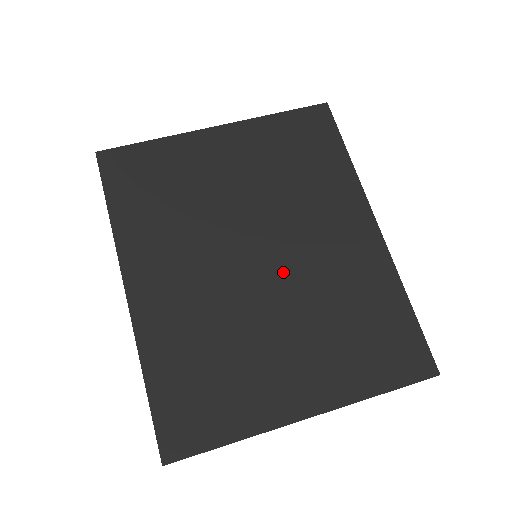
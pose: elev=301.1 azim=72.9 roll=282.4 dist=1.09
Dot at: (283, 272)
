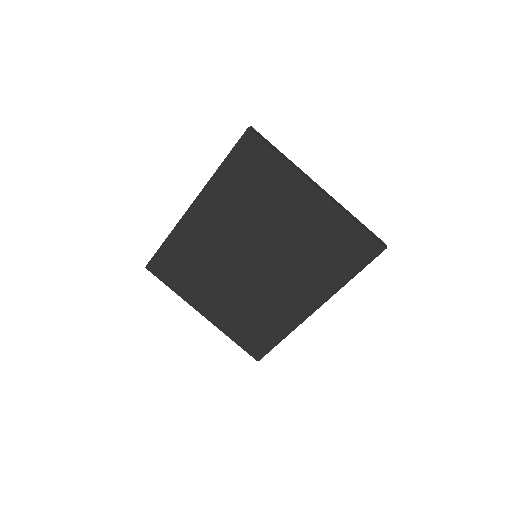
Dot at: (255, 275)
